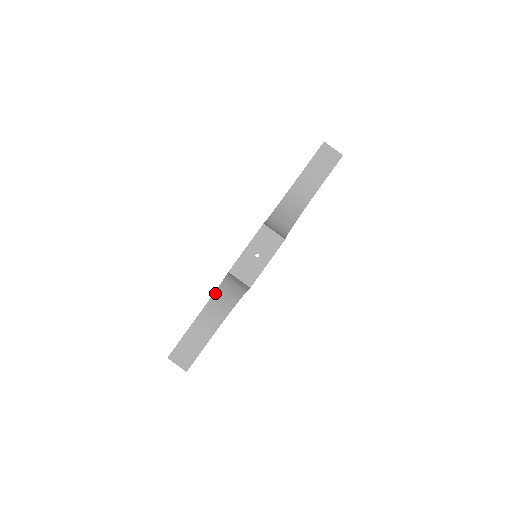
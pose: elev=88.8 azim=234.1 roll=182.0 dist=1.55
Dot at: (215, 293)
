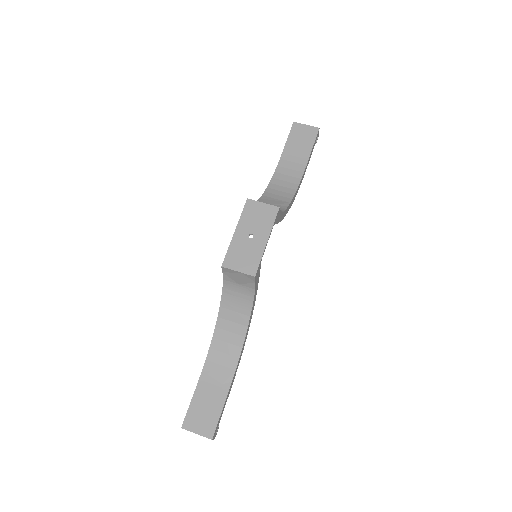
Dot at: (219, 316)
